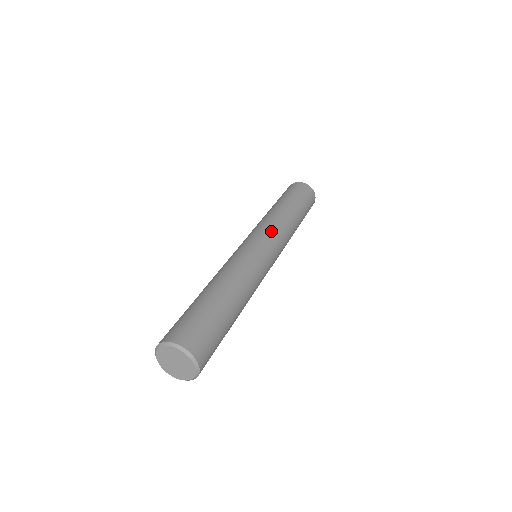
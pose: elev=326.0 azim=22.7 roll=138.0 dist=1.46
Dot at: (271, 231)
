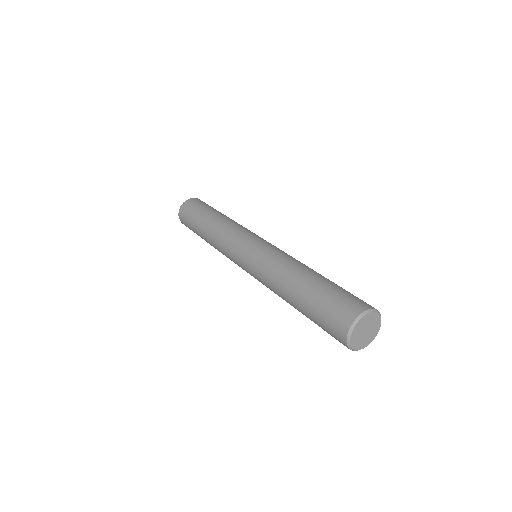
Dot at: (239, 234)
